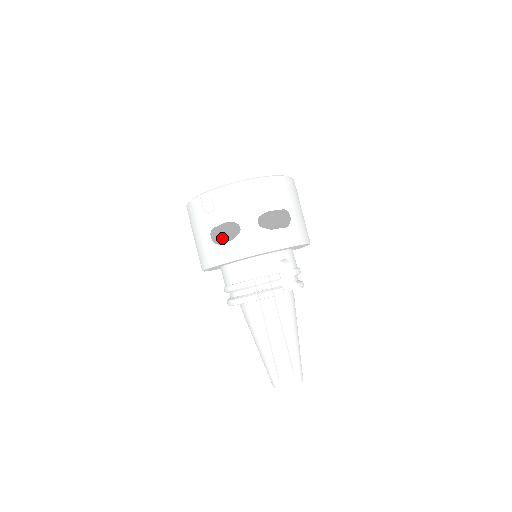
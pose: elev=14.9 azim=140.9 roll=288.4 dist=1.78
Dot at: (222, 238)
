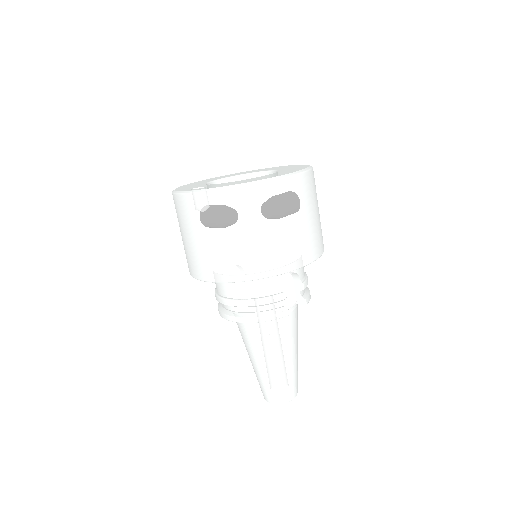
Dot at: (219, 253)
